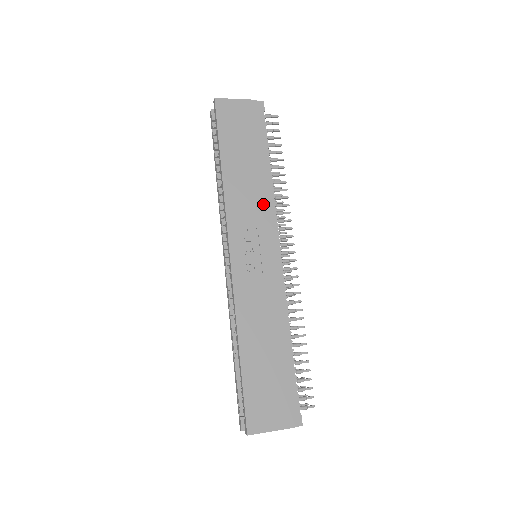
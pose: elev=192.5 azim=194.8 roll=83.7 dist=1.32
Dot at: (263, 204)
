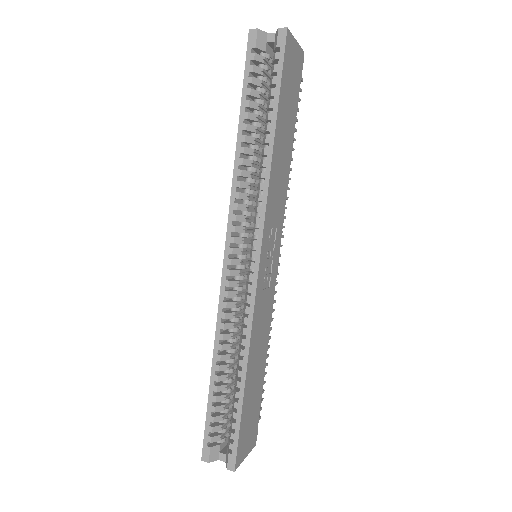
Dot at: (284, 197)
